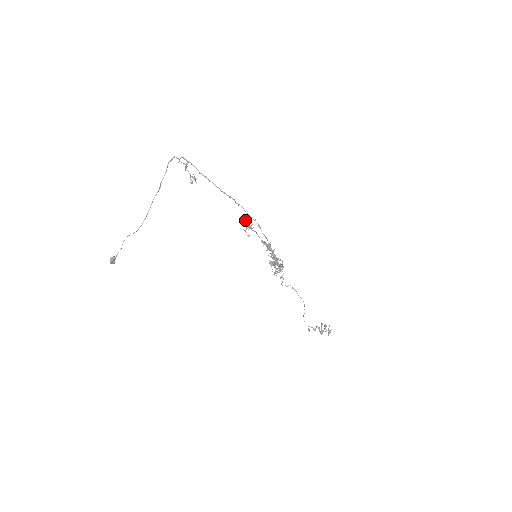
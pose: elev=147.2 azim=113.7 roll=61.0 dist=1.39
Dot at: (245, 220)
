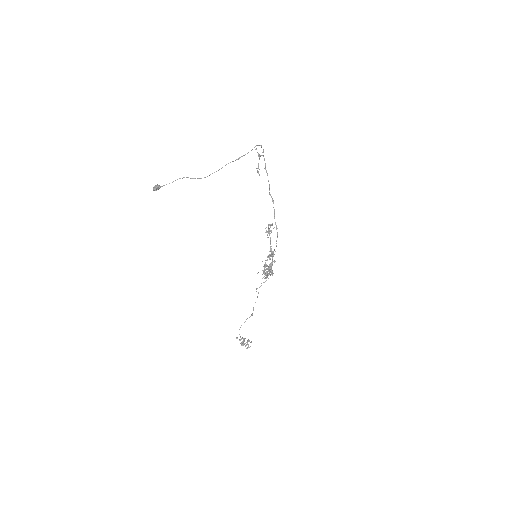
Dot at: (271, 224)
